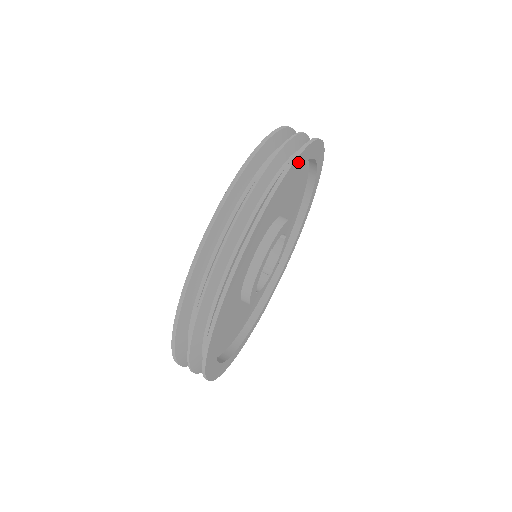
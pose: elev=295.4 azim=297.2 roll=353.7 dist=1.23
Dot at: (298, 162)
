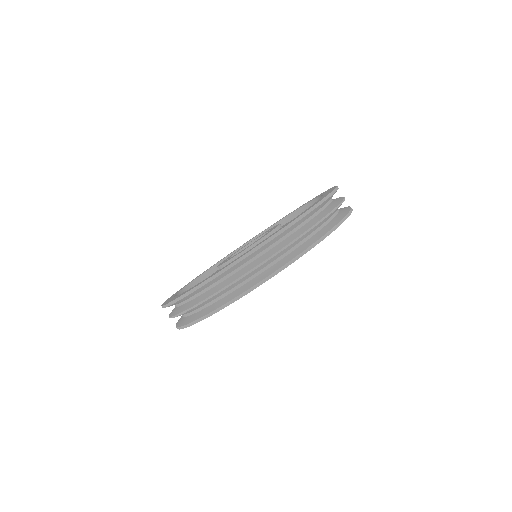
Dot at: occluded
